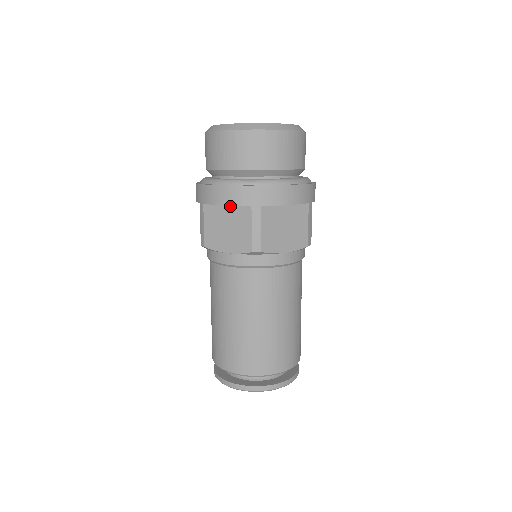
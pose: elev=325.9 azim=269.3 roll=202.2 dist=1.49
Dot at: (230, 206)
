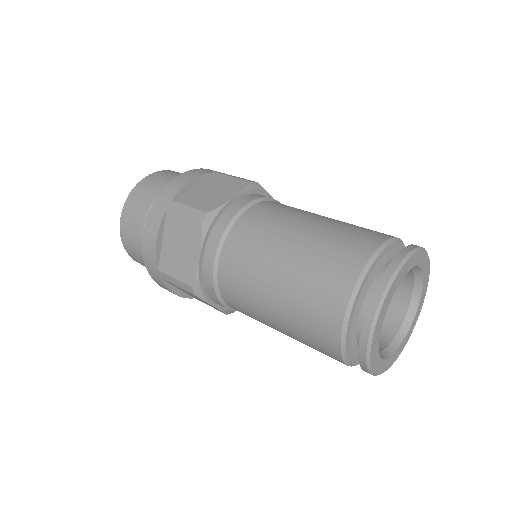
Dot at: (198, 184)
